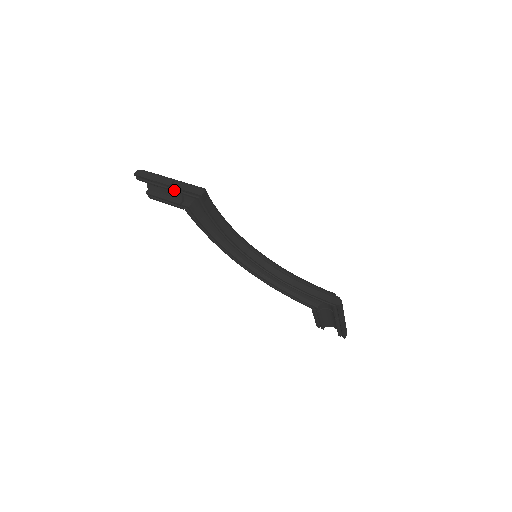
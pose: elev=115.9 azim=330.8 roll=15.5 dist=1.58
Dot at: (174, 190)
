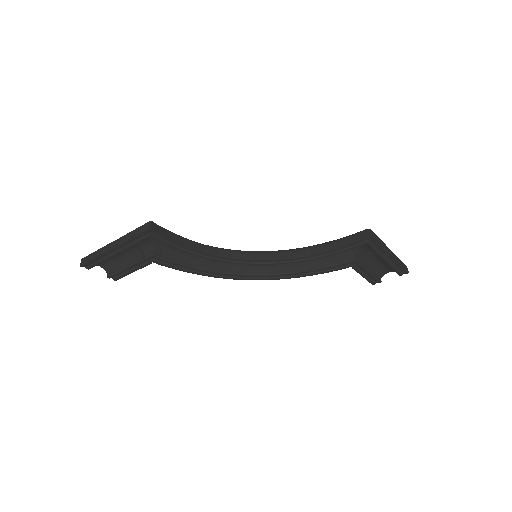
Dot at: (125, 248)
